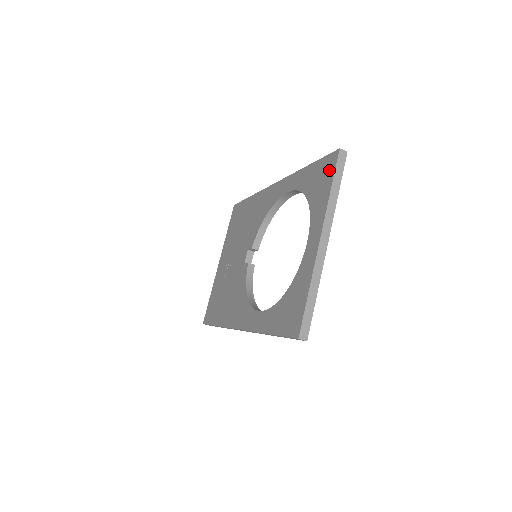
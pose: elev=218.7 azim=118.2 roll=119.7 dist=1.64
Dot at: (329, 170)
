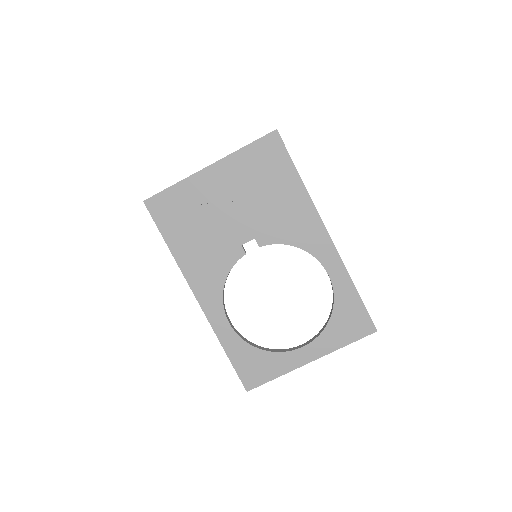
Dot at: (359, 331)
